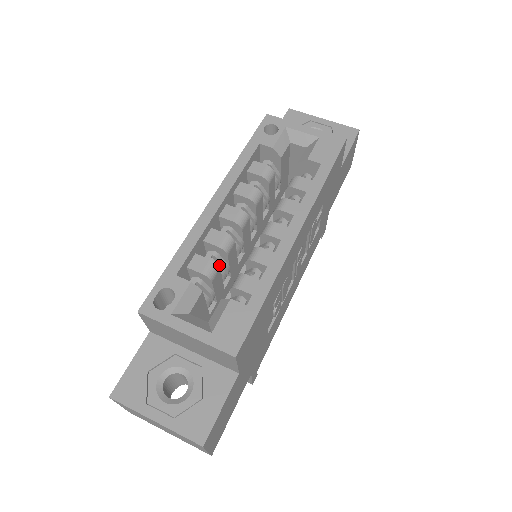
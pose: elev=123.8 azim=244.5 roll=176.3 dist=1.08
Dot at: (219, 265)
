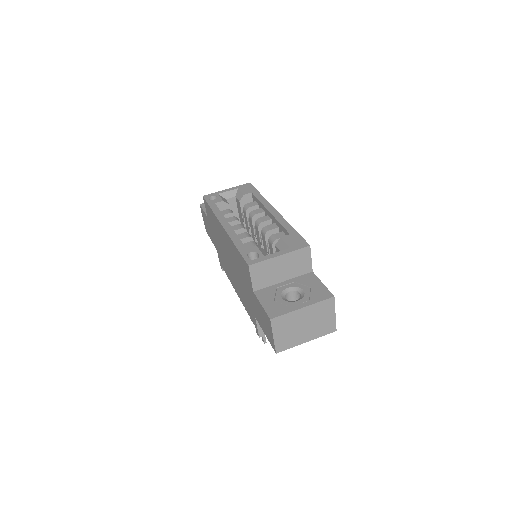
Dot at: occluded
